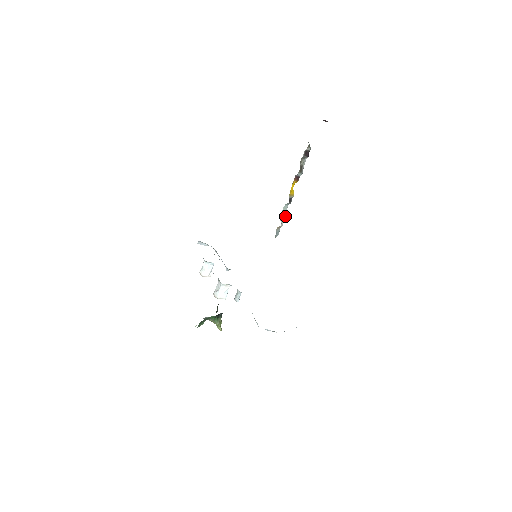
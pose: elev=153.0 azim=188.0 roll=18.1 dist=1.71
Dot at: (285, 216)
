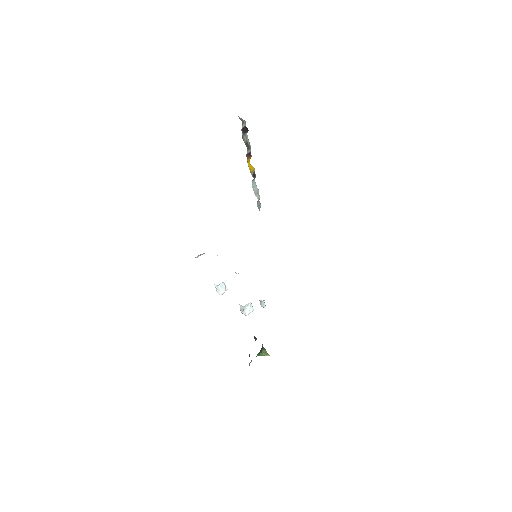
Dot at: (257, 189)
